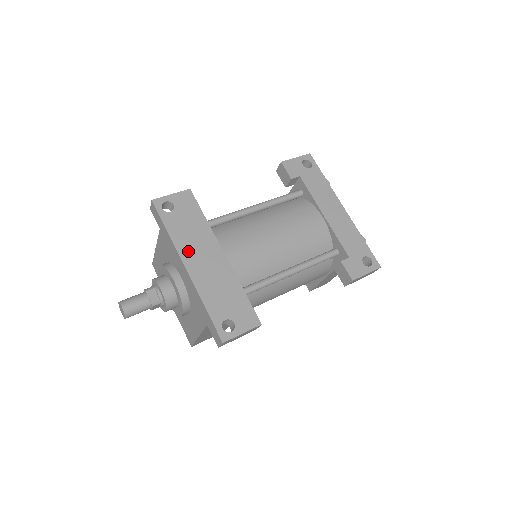
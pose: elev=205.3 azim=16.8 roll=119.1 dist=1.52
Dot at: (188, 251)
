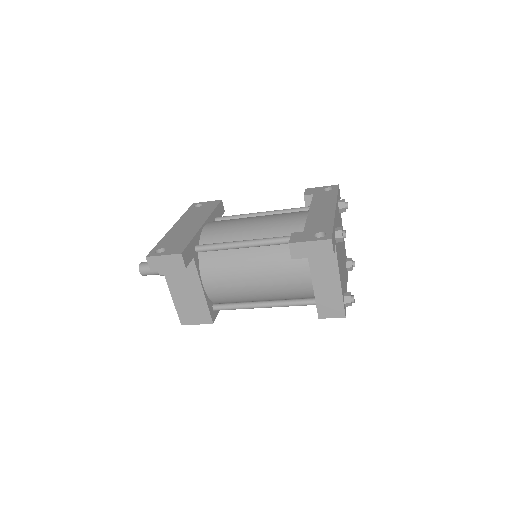
Dot at: (184, 221)
